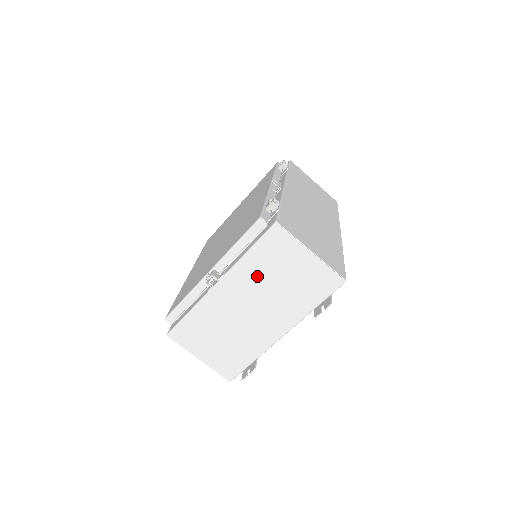
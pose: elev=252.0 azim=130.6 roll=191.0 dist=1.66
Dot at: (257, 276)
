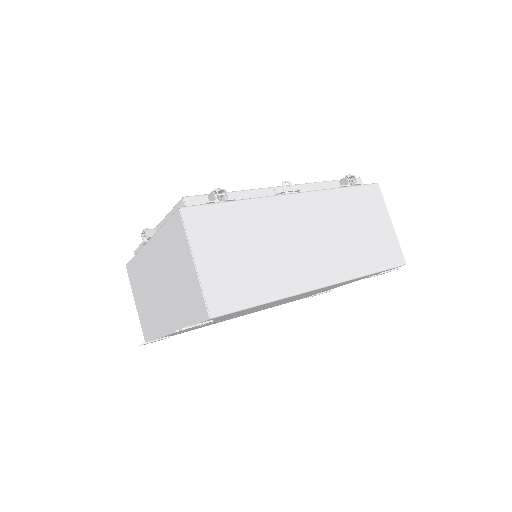
Dot at: (165, 255)
